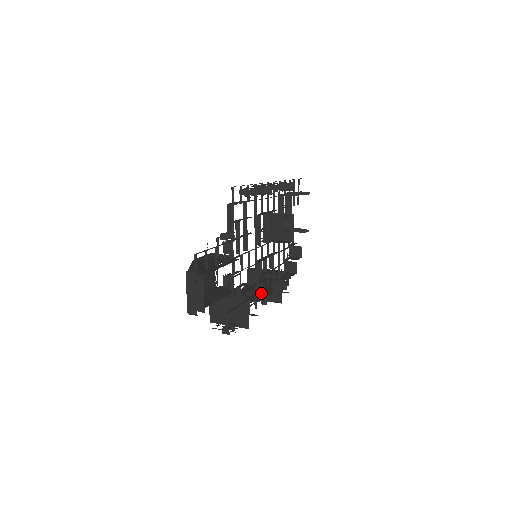
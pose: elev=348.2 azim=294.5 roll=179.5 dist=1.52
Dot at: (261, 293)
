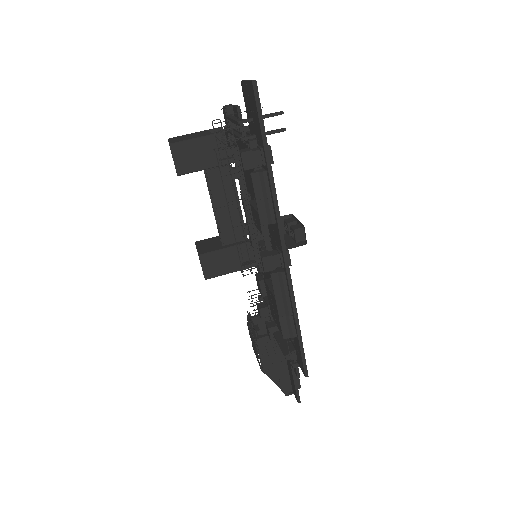
Dot at: occluded
